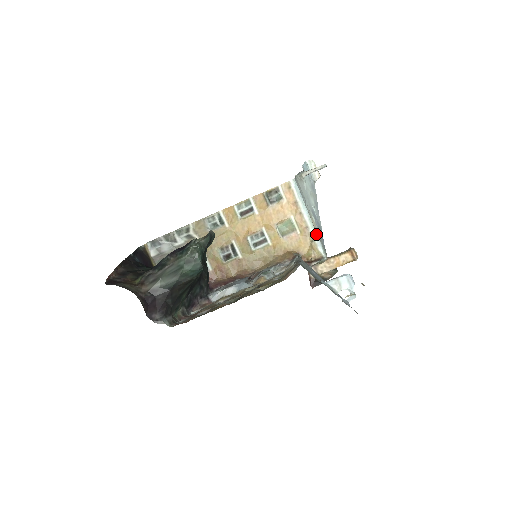
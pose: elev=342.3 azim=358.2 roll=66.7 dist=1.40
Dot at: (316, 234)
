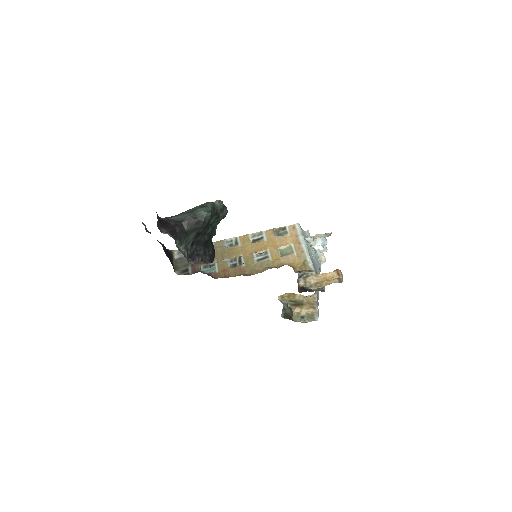
Dot at: (309, 256)
